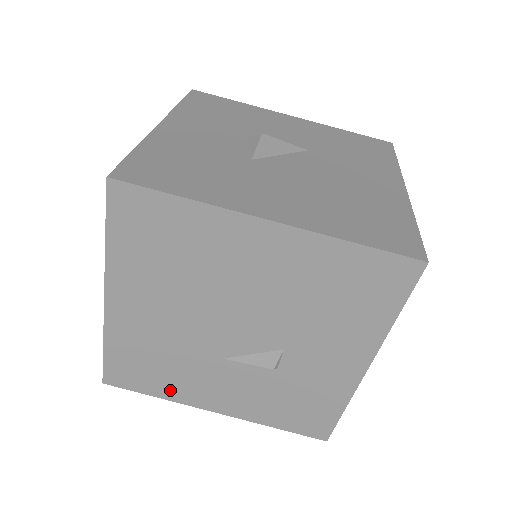
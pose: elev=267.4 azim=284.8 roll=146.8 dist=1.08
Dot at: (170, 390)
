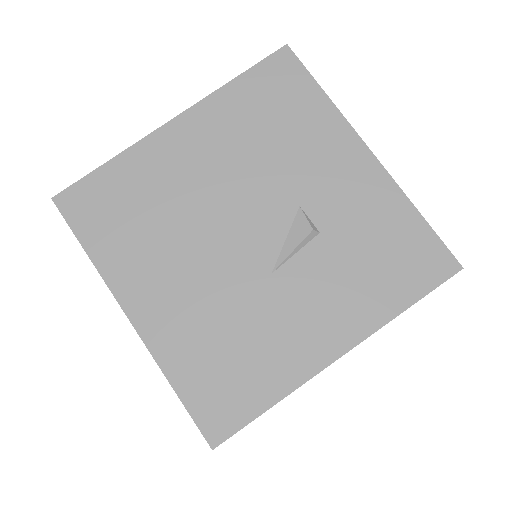
Dot at: (275, 376)
